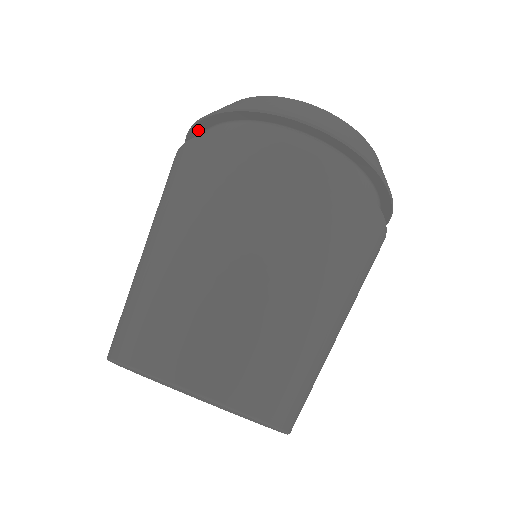
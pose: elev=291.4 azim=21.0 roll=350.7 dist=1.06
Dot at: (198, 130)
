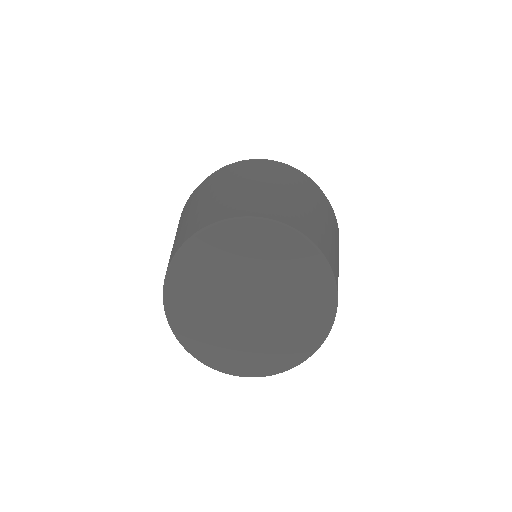
Dot at: occluded
